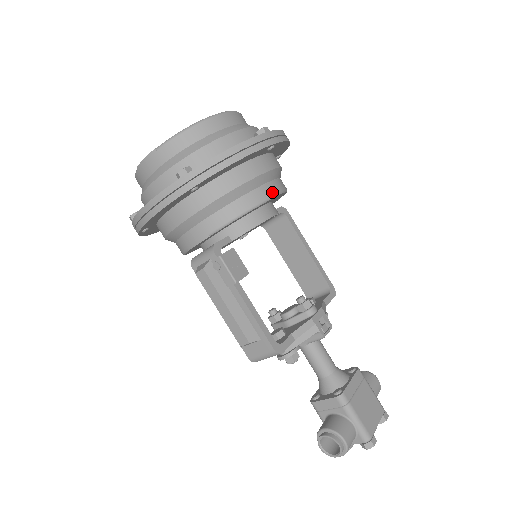
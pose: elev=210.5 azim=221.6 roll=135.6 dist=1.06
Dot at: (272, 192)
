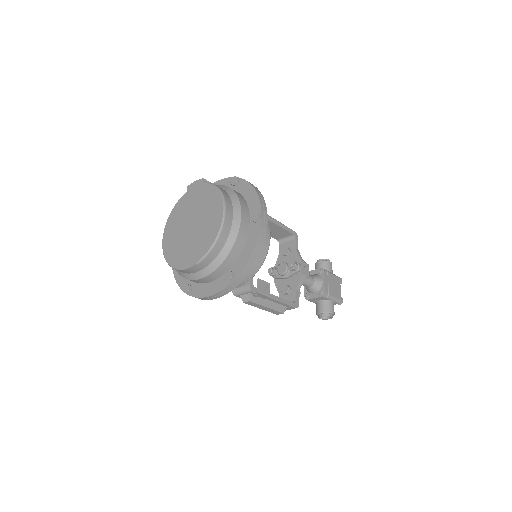
Dot at: (268, 239)
